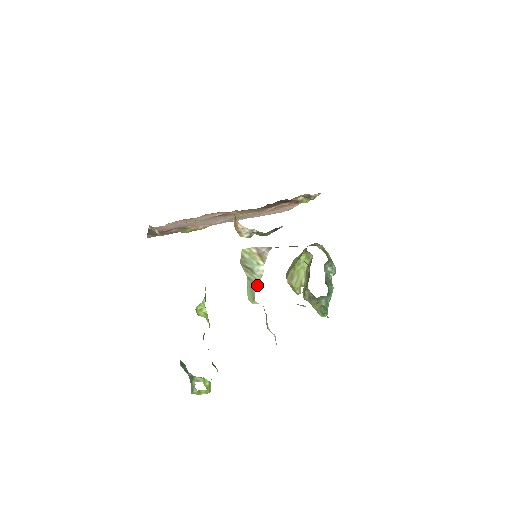
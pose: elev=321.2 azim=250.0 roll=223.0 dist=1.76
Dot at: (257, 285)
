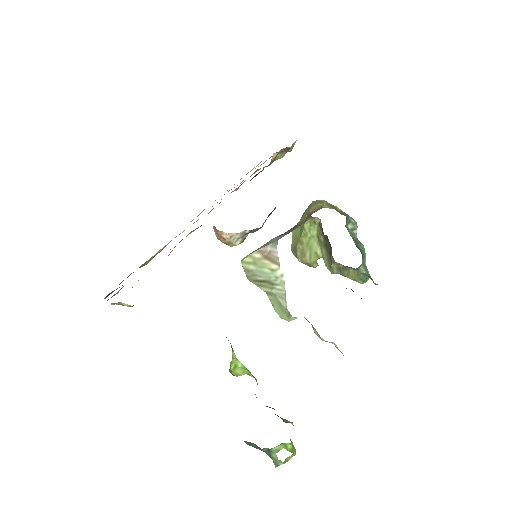
Dot at: (284, 297)
